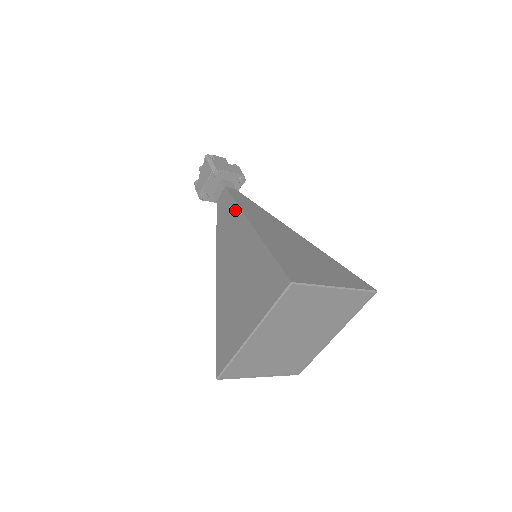
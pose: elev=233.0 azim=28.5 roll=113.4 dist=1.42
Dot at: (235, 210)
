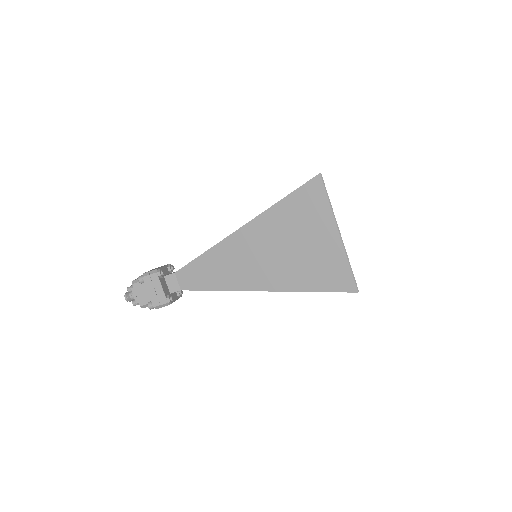
Dot at: (212, 254)
